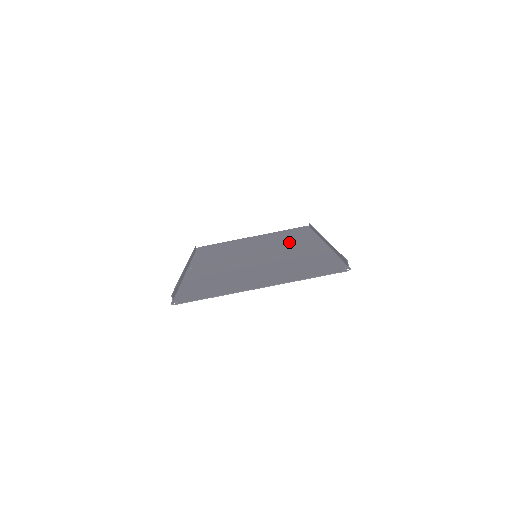
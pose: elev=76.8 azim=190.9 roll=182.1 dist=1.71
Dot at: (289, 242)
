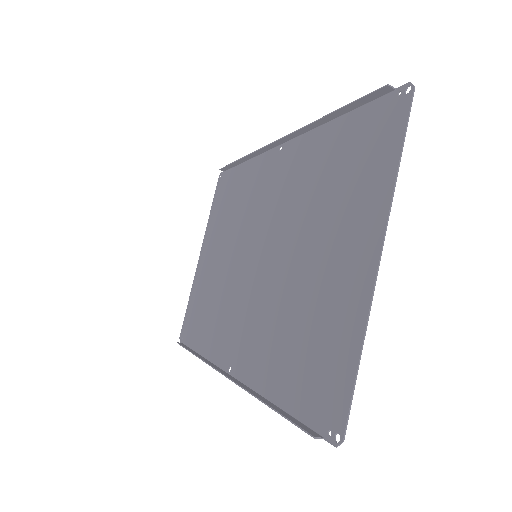
Dot at: (247, 201)
